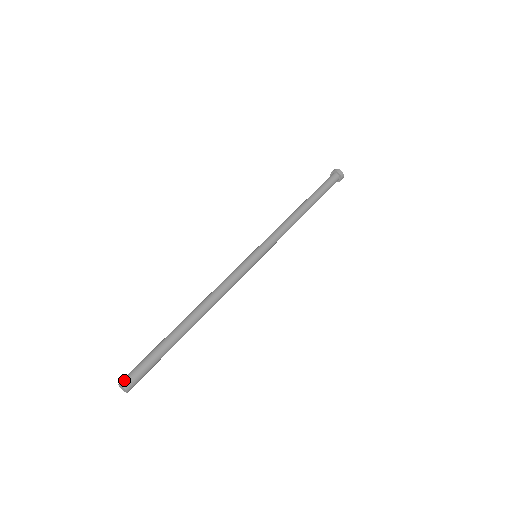
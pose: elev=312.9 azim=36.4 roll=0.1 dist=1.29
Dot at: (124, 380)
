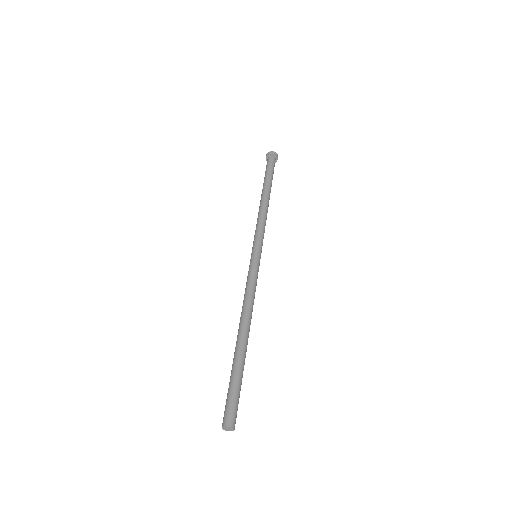
Dot at: (231, 421)
